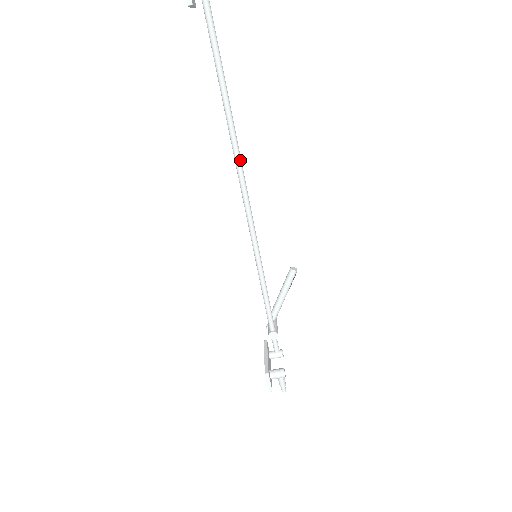
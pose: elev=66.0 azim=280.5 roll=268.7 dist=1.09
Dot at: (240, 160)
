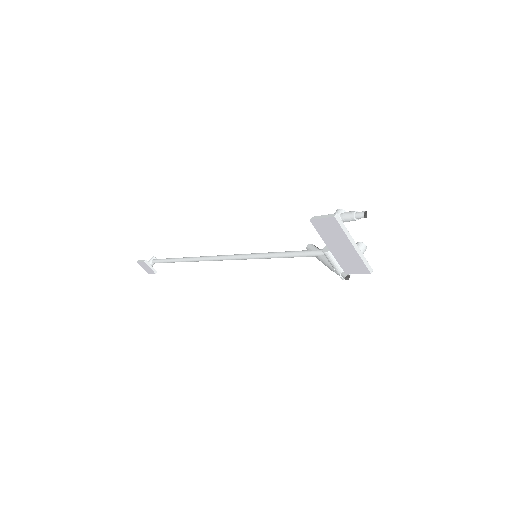
Dot at: (205, 257)
